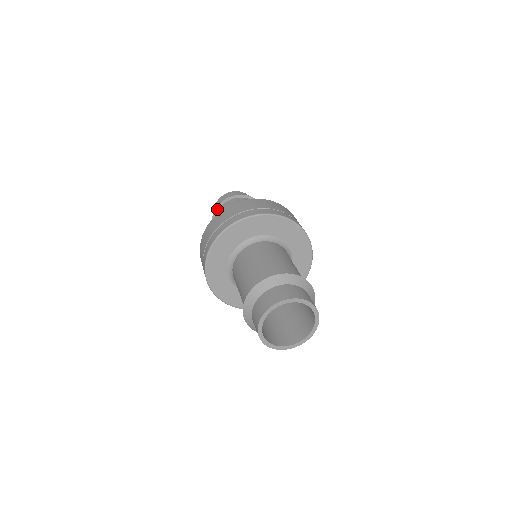
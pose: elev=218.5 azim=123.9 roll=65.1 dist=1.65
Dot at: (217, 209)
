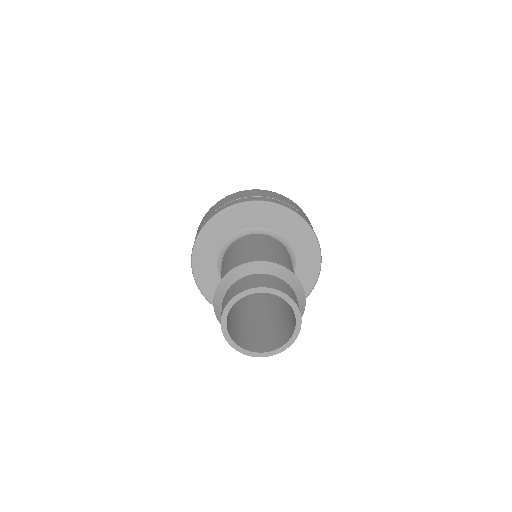
Dot at: occluded
